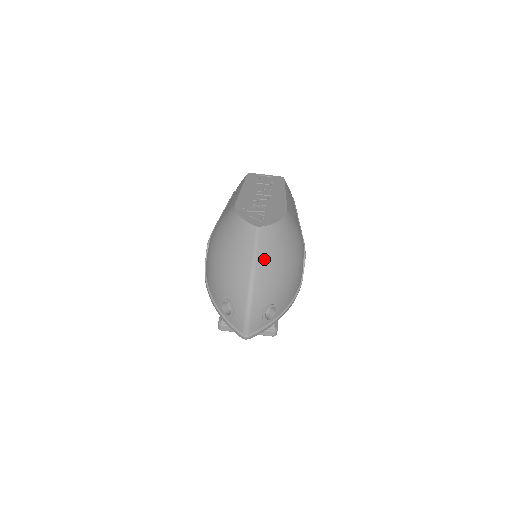
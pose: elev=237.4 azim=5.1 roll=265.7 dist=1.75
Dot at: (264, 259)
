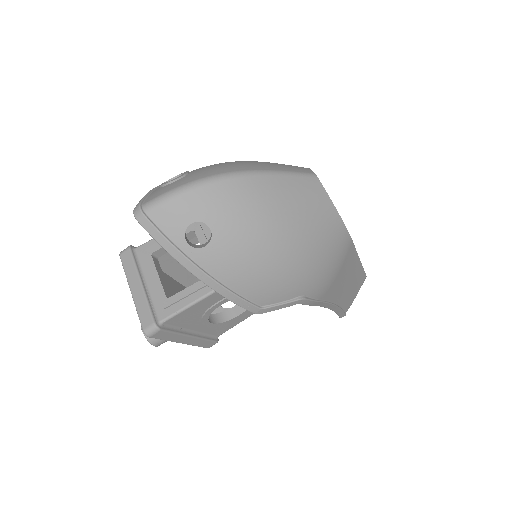
Dot at: (280, 188)
